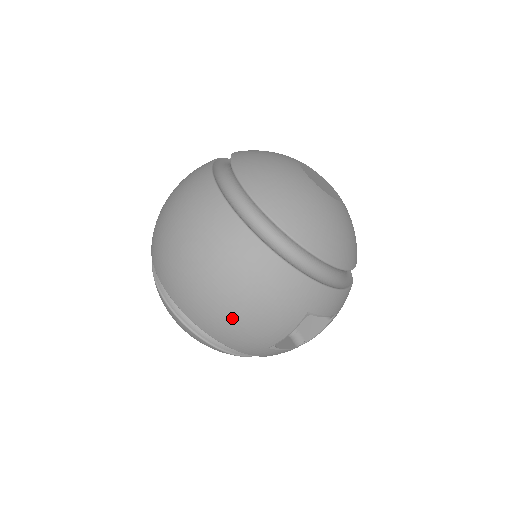
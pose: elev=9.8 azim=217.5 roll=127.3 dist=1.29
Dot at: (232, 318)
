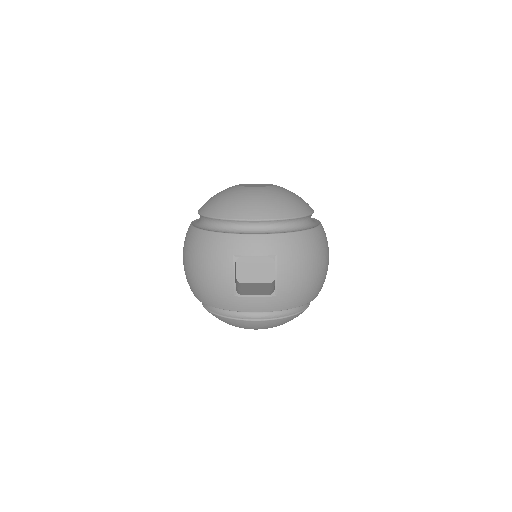
Dot at: (200, 281)
